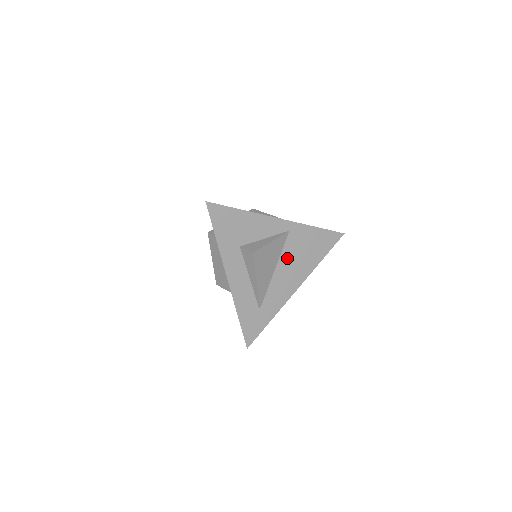
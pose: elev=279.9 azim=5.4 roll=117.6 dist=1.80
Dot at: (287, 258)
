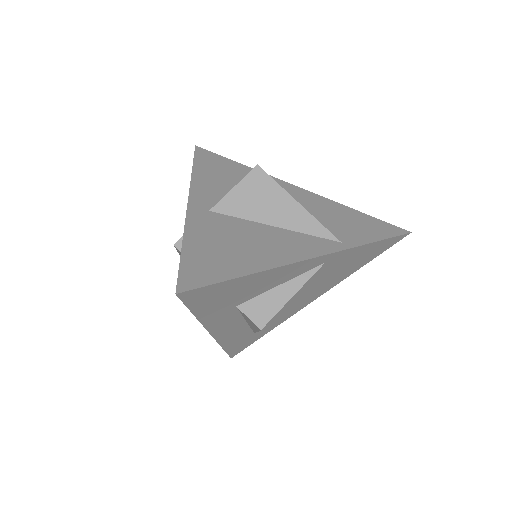
Dot at: (310, 285)
